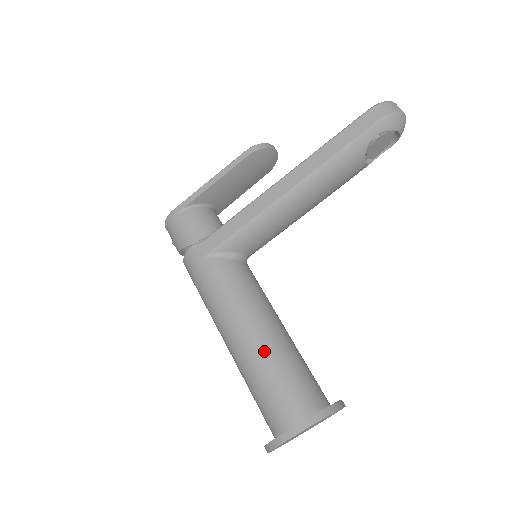
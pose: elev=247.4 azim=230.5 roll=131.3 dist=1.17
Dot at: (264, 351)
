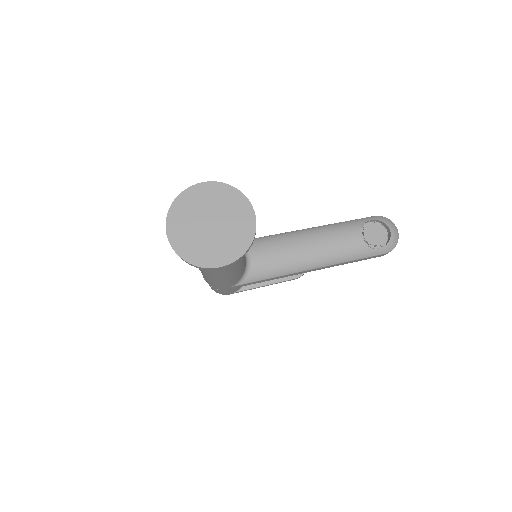
Dot at: occluded
